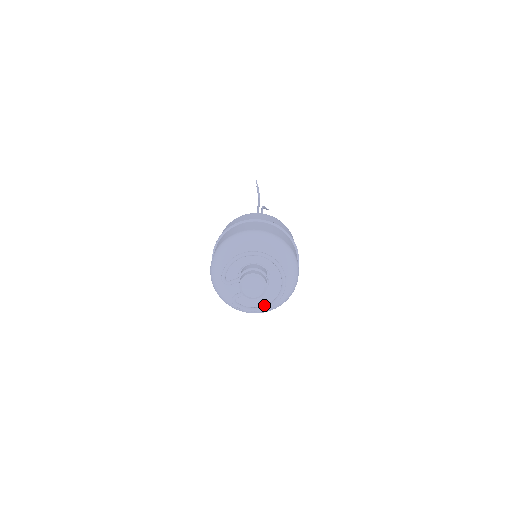
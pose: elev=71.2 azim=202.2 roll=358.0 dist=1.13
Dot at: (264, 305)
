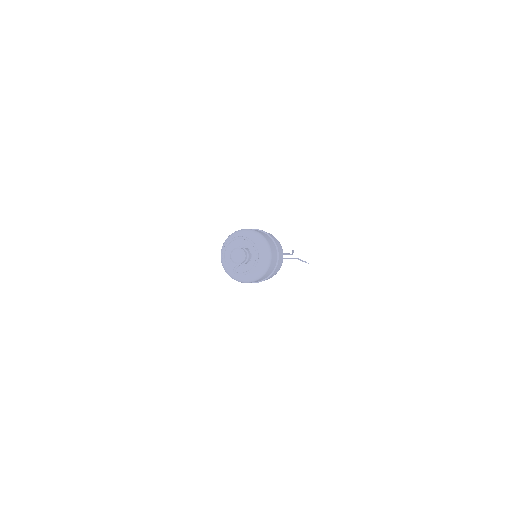
Dot at: (255, 270)
